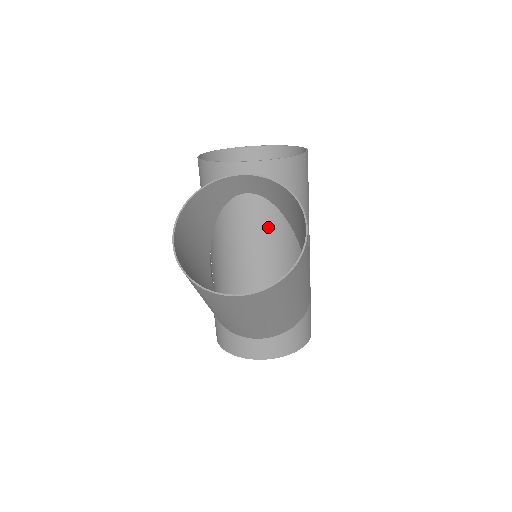
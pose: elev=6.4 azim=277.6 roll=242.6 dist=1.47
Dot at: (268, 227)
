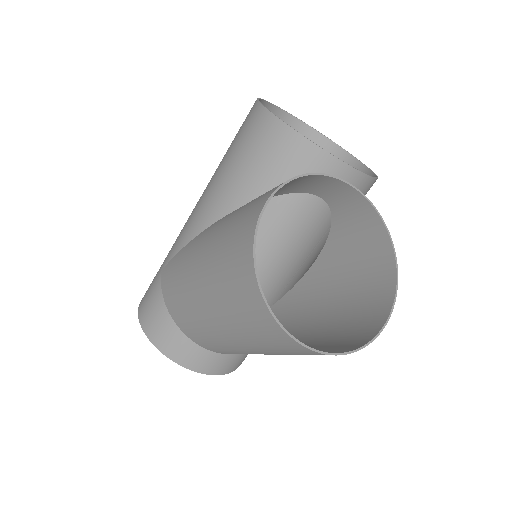
Dot at: occluded
